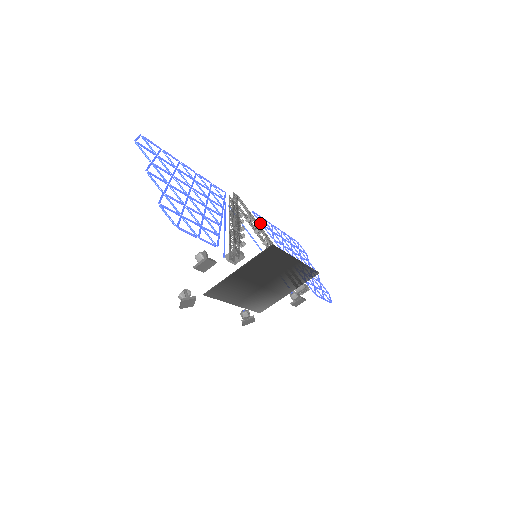
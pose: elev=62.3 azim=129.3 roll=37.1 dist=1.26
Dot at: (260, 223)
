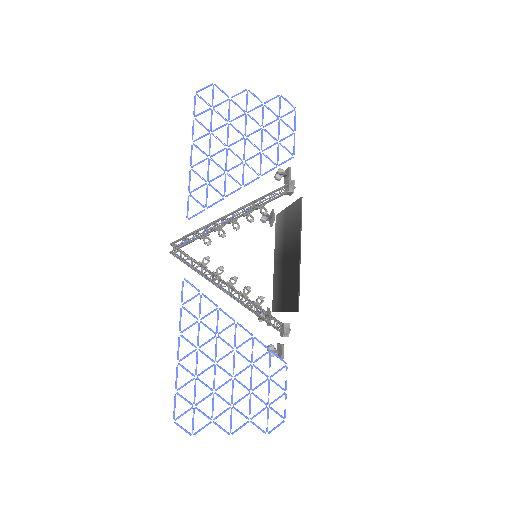
Dot at: occluded
